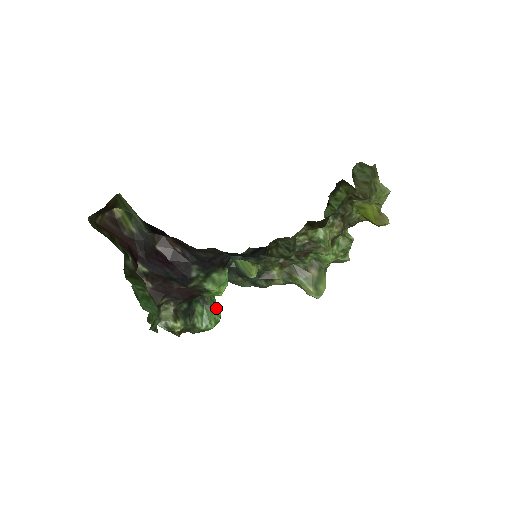
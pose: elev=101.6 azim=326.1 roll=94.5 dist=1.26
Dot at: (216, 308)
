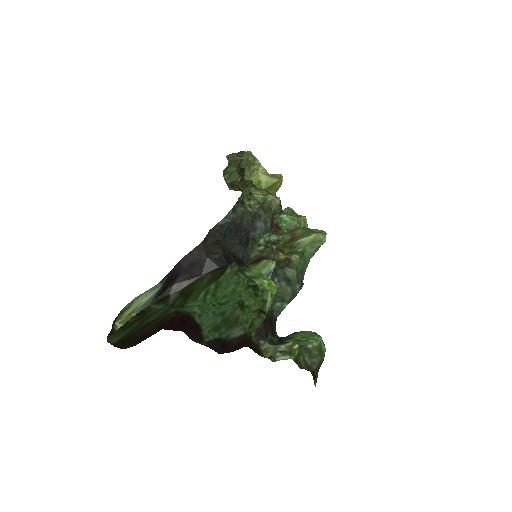
Dot at: occluded
